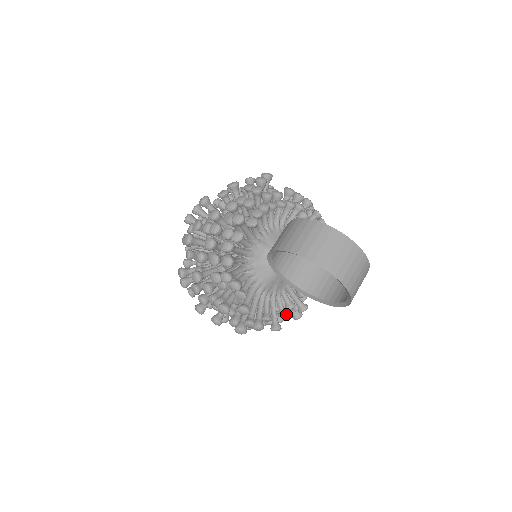
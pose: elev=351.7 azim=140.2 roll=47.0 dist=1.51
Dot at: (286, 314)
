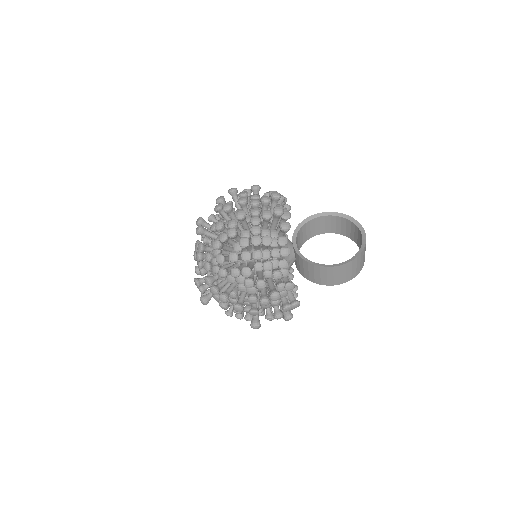
Dot at: occluded
